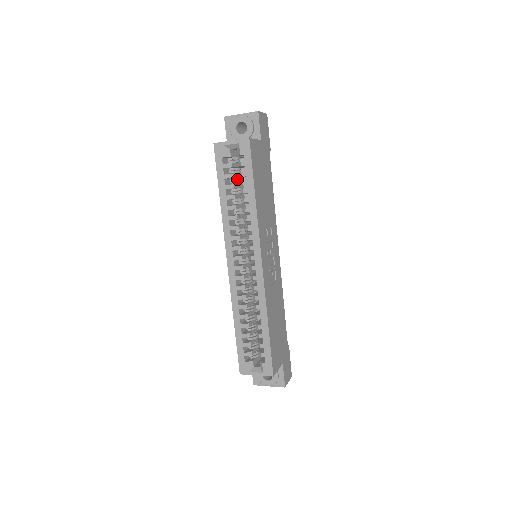
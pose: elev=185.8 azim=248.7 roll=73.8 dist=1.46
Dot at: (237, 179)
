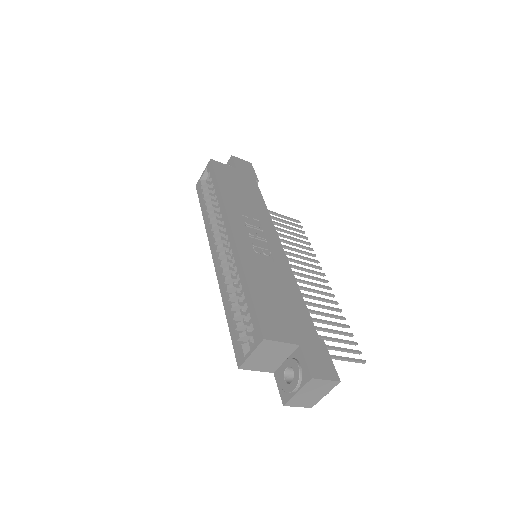
Dot at: occluded
